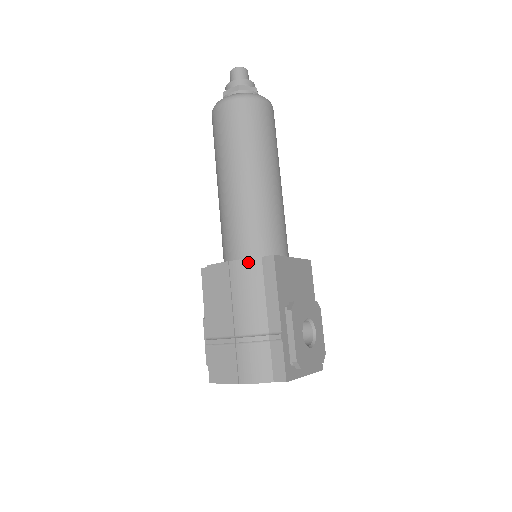
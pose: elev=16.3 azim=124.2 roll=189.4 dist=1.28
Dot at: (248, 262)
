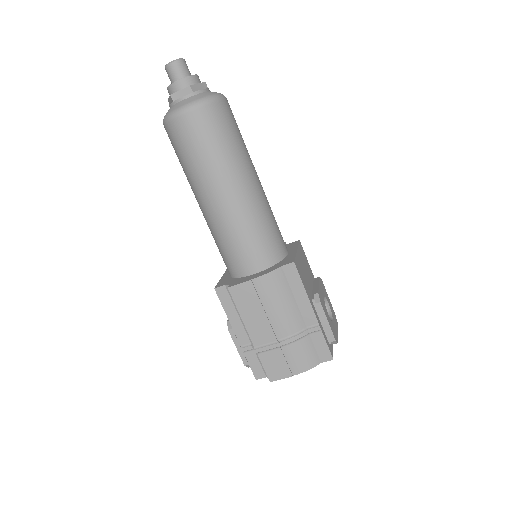
Dot at: (271, 275)
